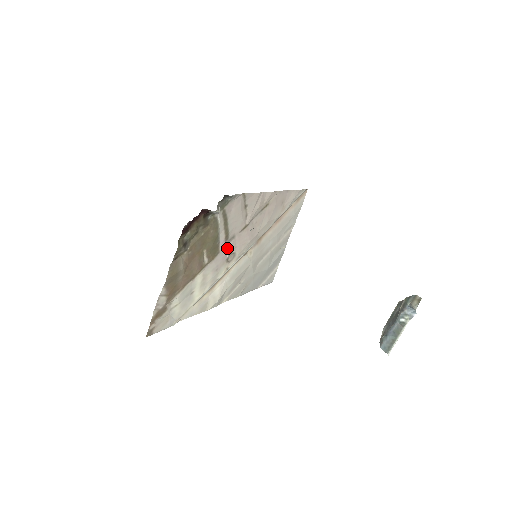
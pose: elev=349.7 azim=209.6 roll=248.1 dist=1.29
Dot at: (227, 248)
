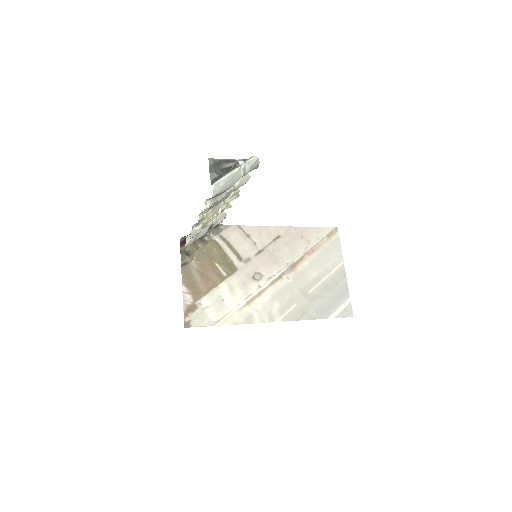
Dot at: (246, 267)
